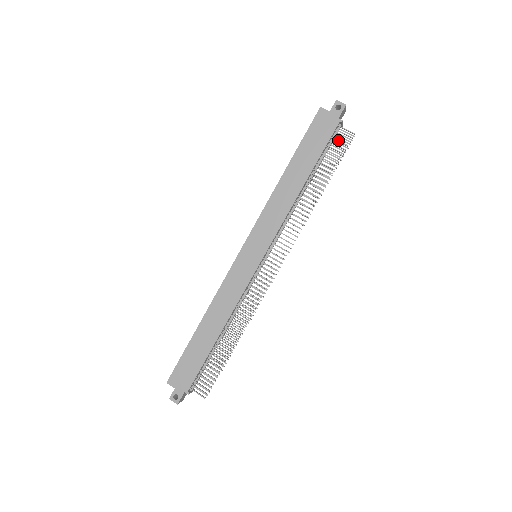
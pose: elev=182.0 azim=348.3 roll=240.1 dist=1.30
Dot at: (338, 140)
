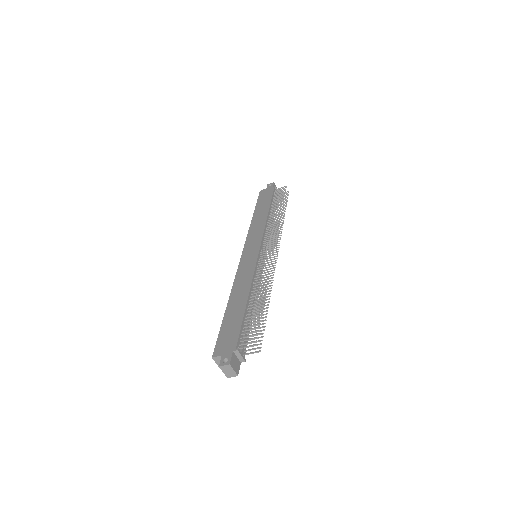
Dot at: (278, 192)
